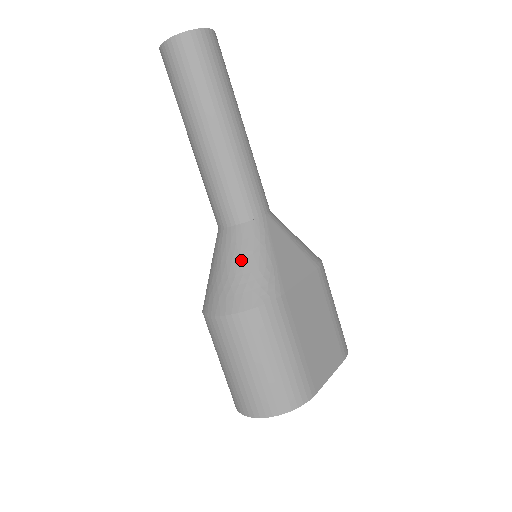
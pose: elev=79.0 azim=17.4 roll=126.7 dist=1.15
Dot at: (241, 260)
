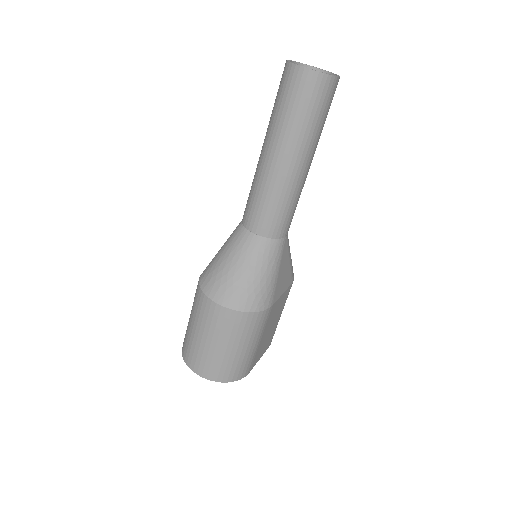
Dot at: (256, 269)
